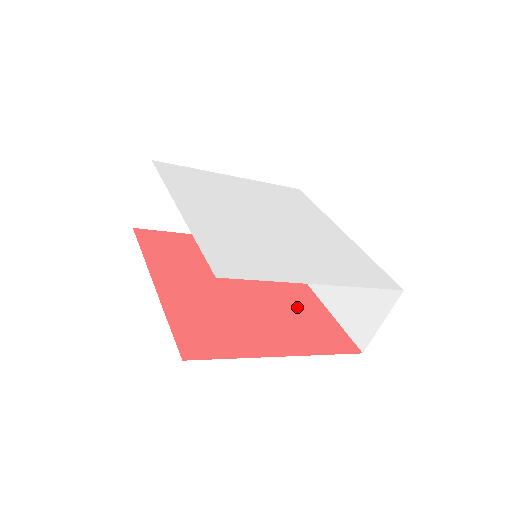
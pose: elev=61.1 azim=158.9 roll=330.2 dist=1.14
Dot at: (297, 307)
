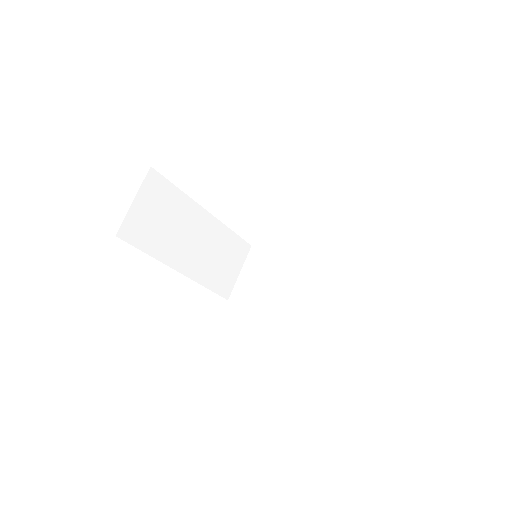
Dot at: occluded
